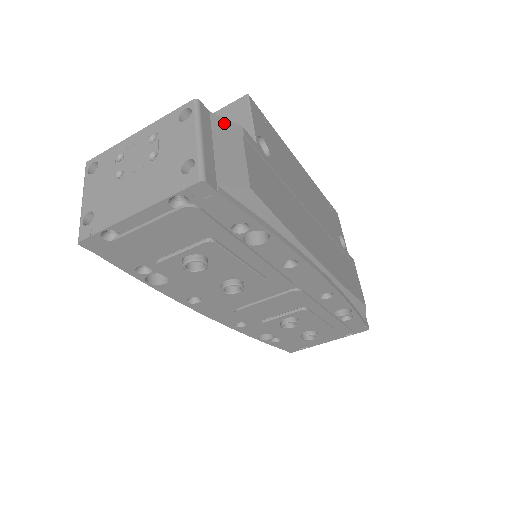
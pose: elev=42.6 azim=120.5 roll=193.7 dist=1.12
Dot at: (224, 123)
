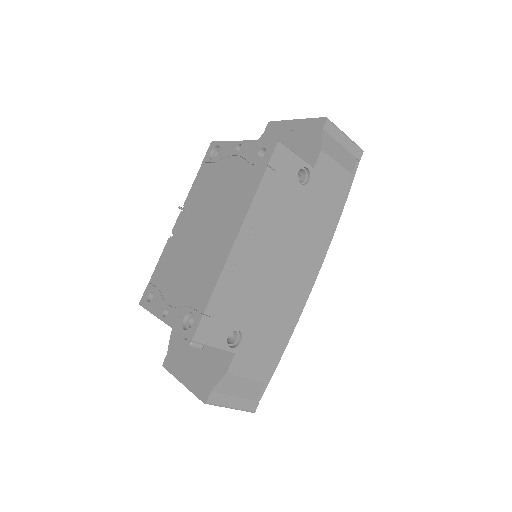
Dot at: (221, 385)
